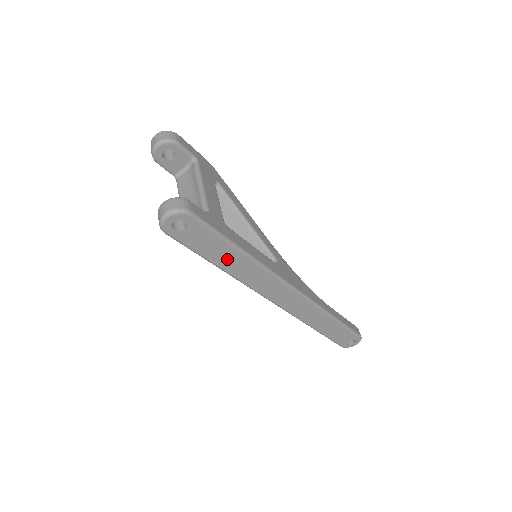
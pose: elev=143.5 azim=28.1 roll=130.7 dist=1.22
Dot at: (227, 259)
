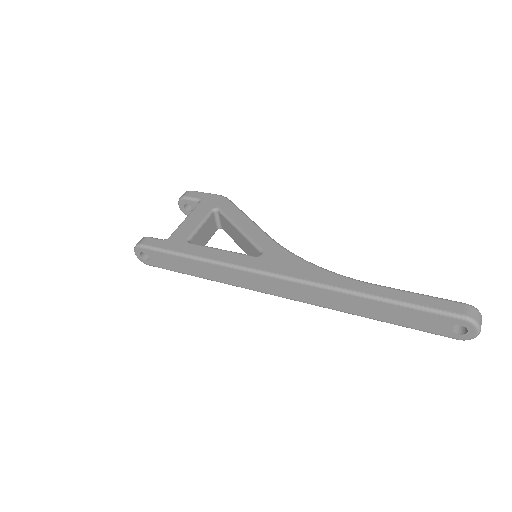
Dot at: (194, 268)
